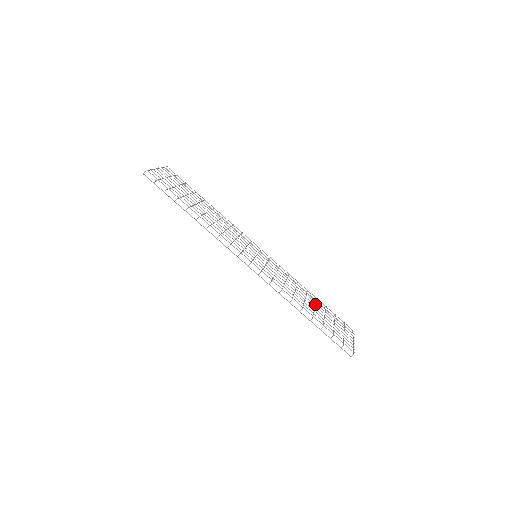
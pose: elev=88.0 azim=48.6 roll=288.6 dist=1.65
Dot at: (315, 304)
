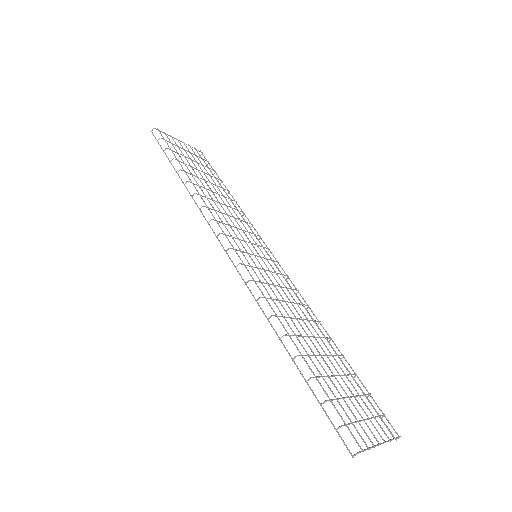
Dot at: occluded
